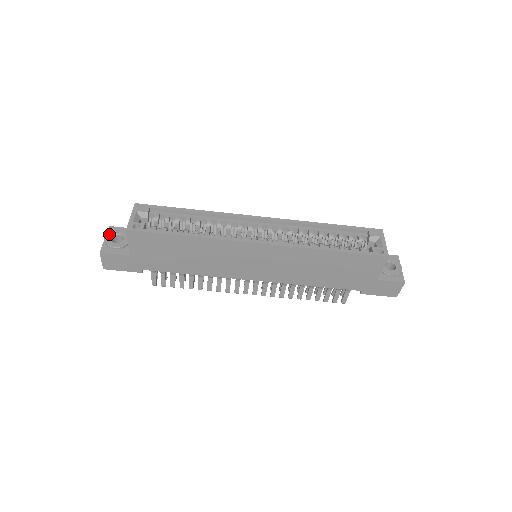
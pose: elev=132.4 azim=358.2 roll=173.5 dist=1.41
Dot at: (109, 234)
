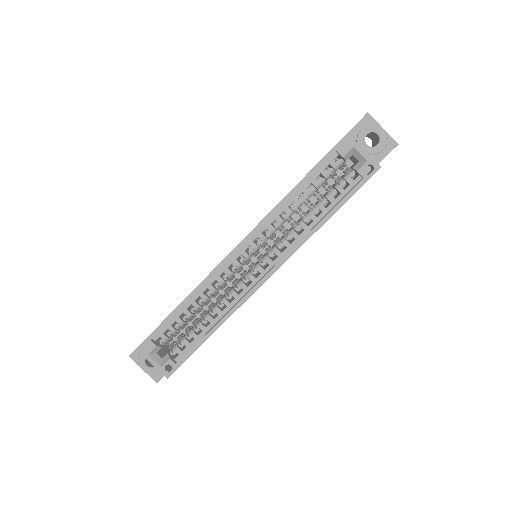
Dot at: (141, 365)
